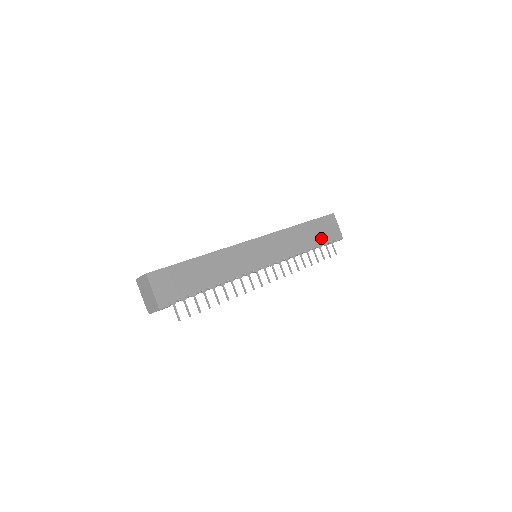
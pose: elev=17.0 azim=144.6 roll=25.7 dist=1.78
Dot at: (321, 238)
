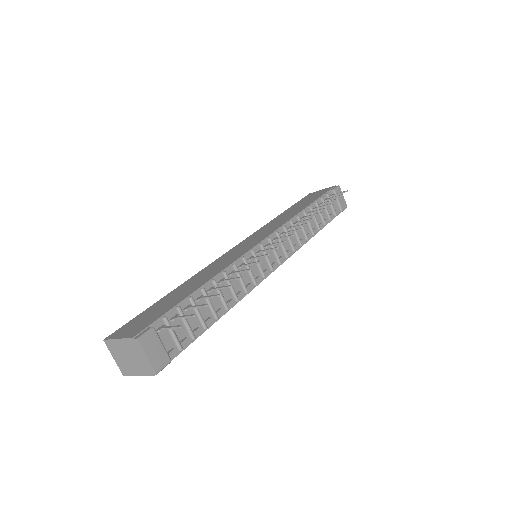
Dot at: (312, 200)
